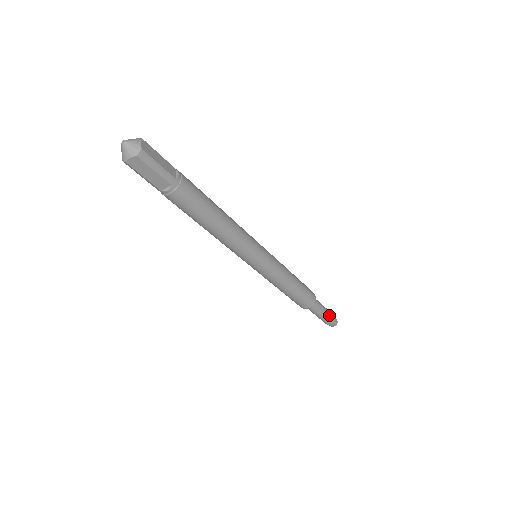
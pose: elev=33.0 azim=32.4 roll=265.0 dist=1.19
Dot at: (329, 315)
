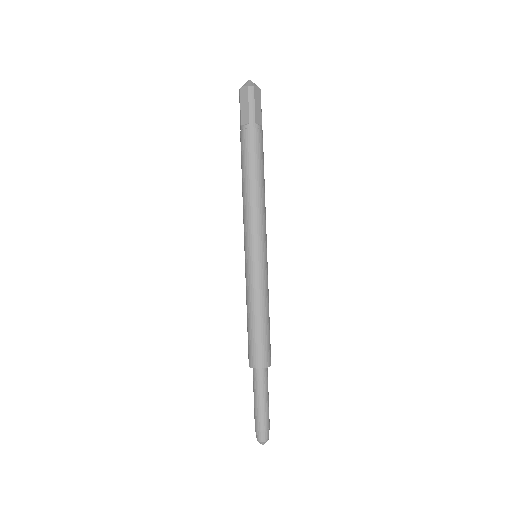
Dot at: (265, 414)
